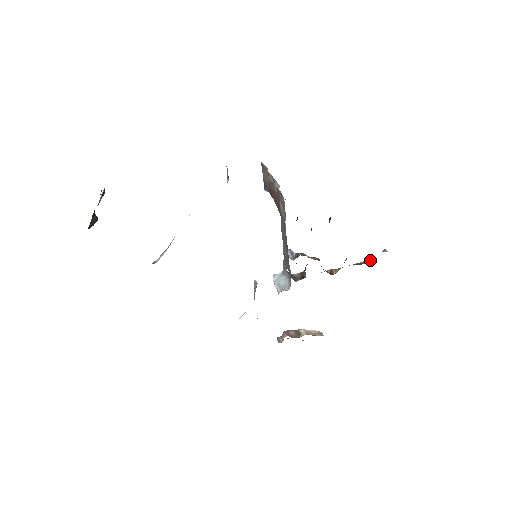
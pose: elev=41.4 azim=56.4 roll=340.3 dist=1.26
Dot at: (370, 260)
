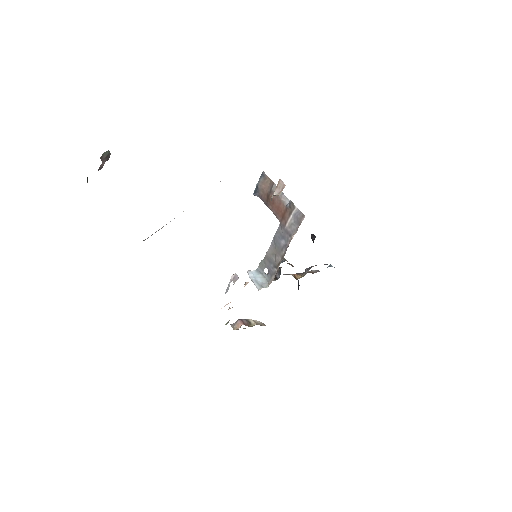
Dot at: (317, 271)
